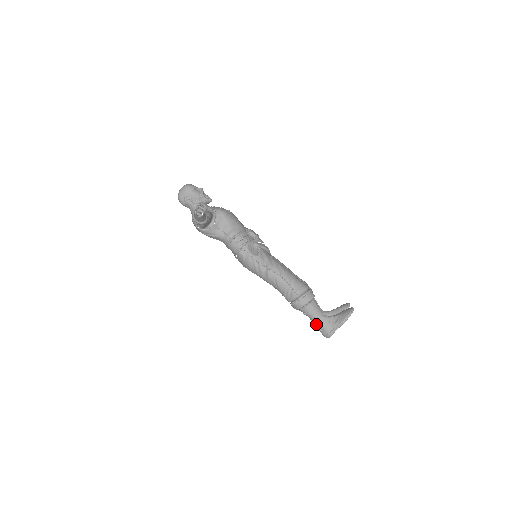
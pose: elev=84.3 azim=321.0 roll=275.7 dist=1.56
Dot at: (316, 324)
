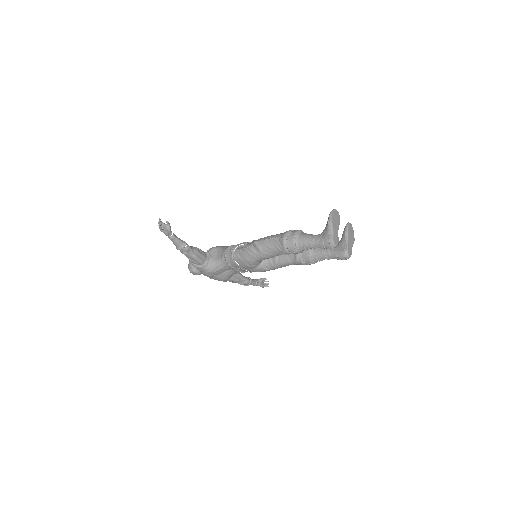
Dot at: (317, 246)
